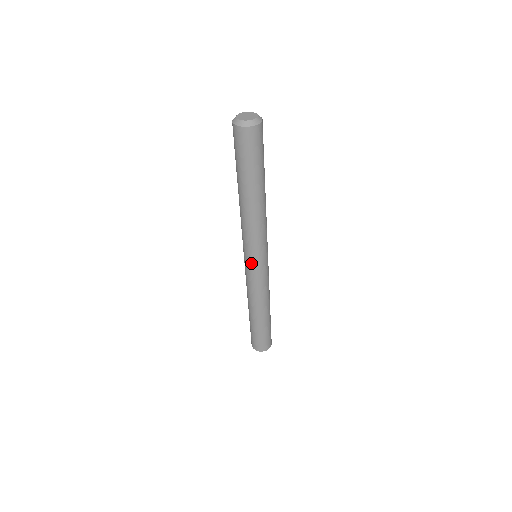
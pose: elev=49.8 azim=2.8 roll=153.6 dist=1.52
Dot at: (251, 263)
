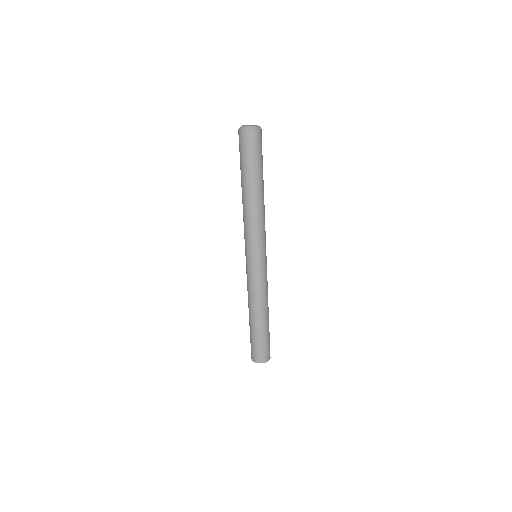
Dot at: (250, 259)
